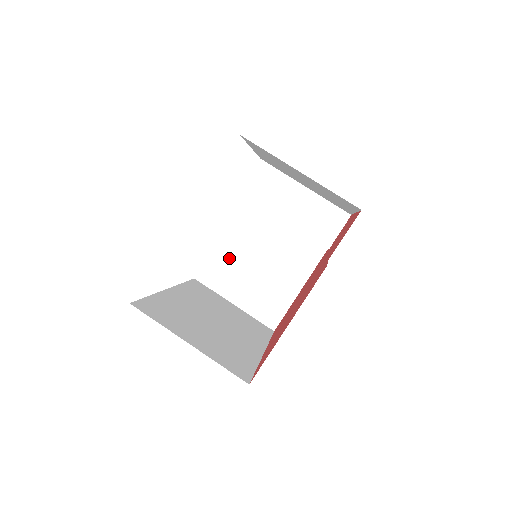
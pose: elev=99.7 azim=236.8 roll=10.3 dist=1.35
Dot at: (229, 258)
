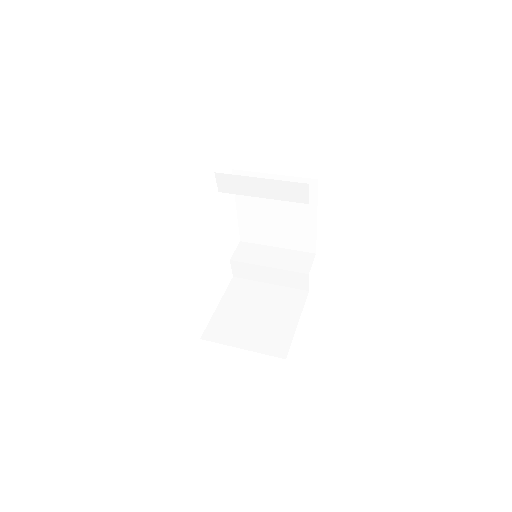
Dot at: (229, 317)
